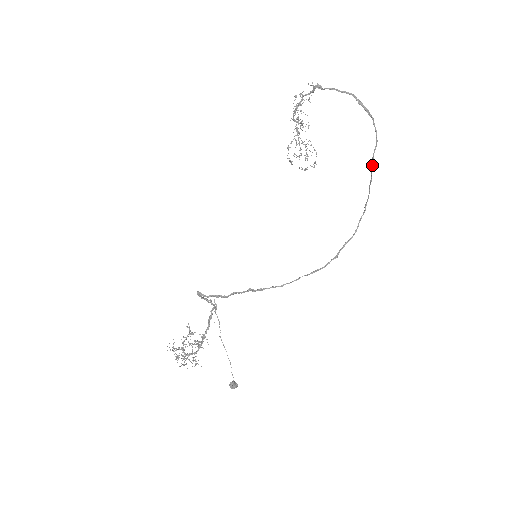
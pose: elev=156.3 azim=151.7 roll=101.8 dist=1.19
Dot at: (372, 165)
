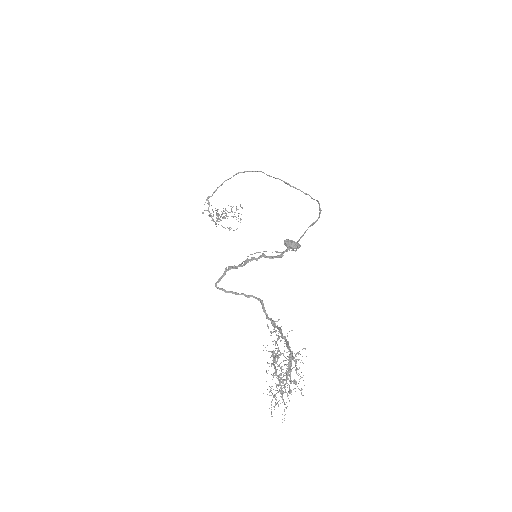
Dot at: occluded
